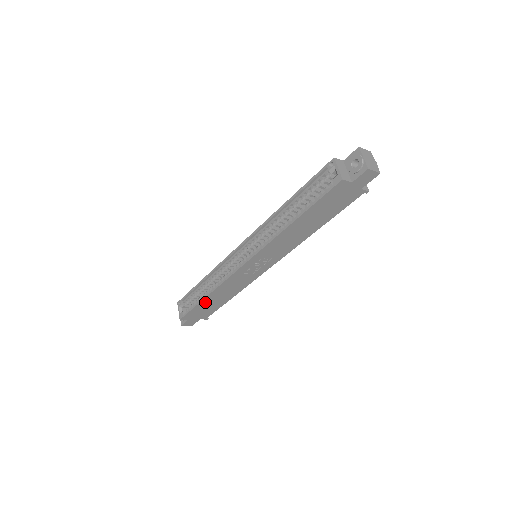
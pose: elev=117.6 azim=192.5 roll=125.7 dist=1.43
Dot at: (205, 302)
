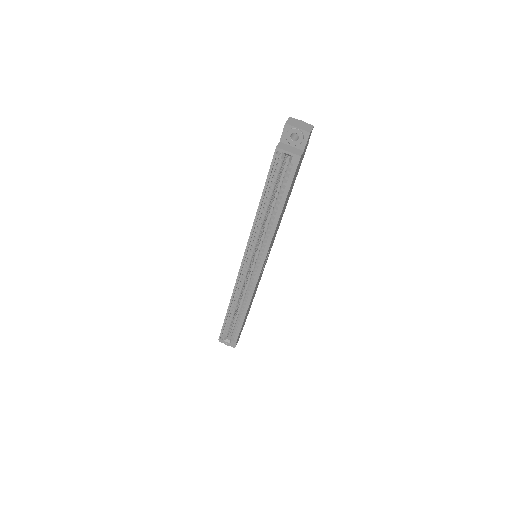
Dot at: occluded
